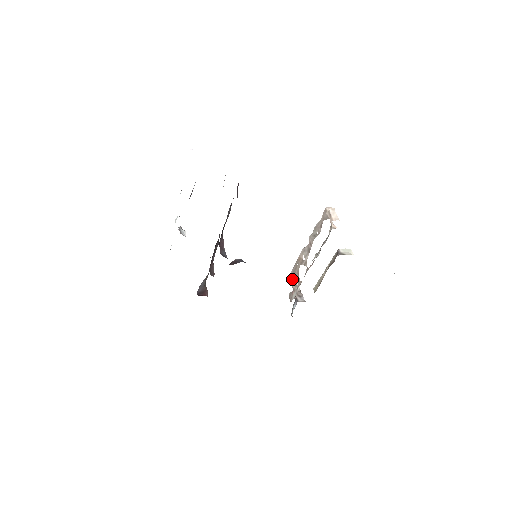
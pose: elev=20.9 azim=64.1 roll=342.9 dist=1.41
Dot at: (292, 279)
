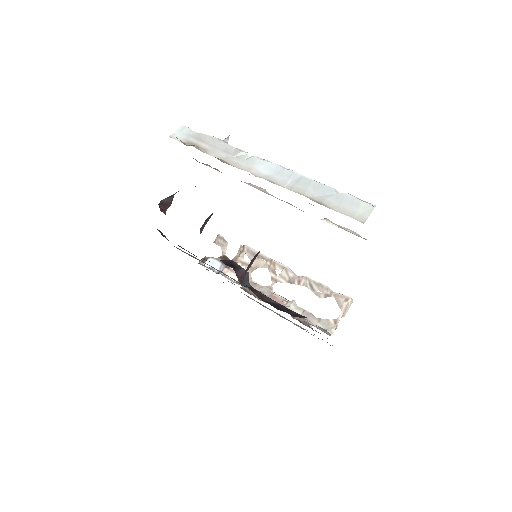
Dot at: (244, 254)
